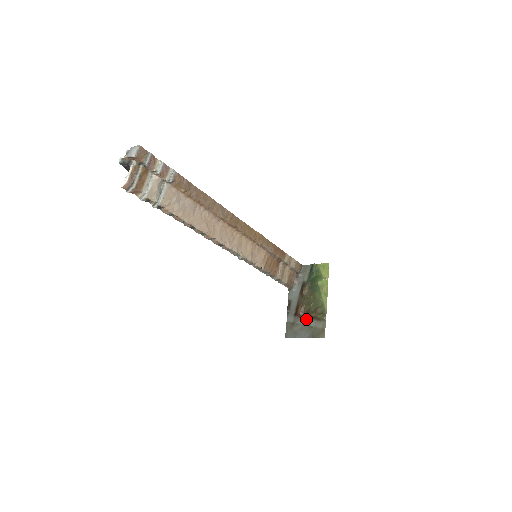
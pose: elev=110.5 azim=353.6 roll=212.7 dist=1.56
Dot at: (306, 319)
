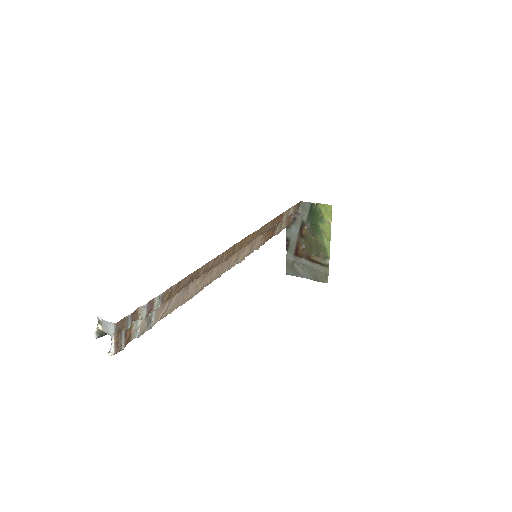
Dot at: (307, 261)
